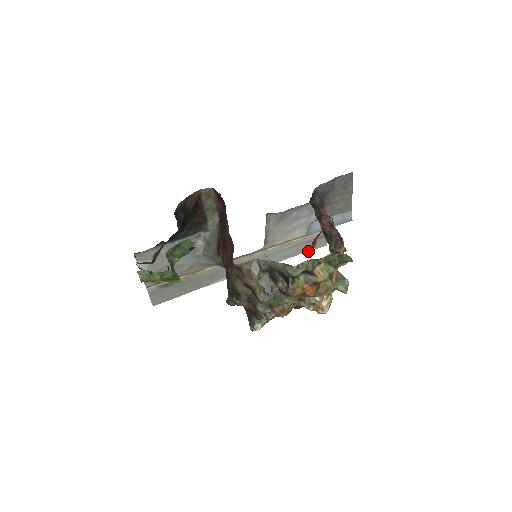
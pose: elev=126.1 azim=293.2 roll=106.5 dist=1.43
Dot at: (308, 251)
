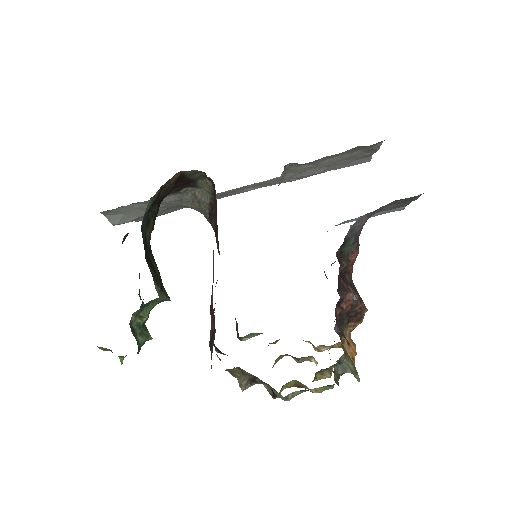
Dot at: occluded
